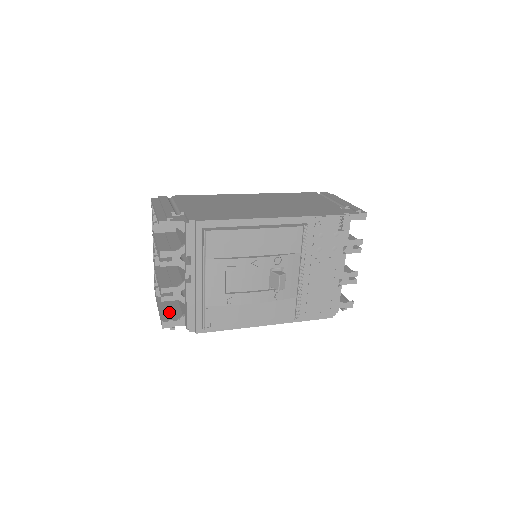
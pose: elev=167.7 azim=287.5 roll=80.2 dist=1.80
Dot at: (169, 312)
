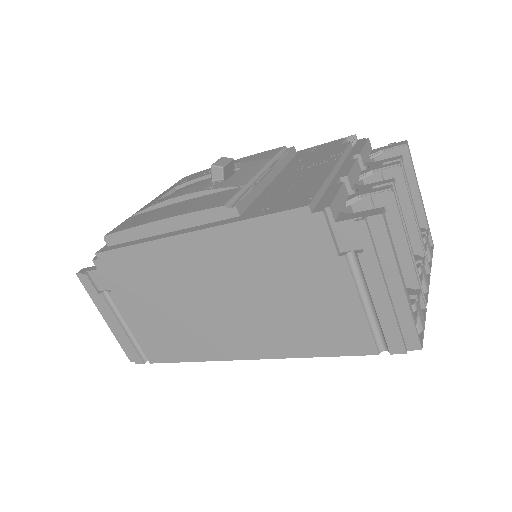
Dot at: occluded
